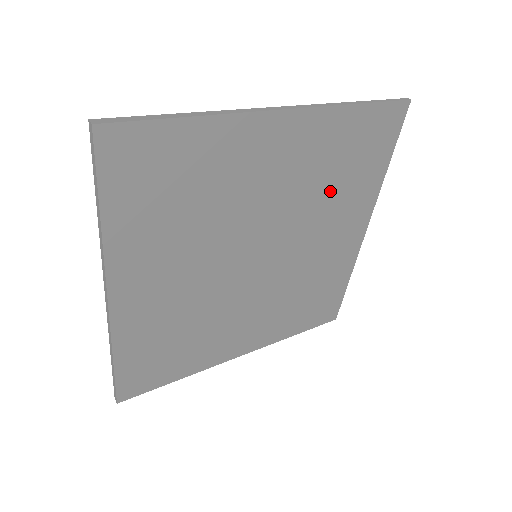
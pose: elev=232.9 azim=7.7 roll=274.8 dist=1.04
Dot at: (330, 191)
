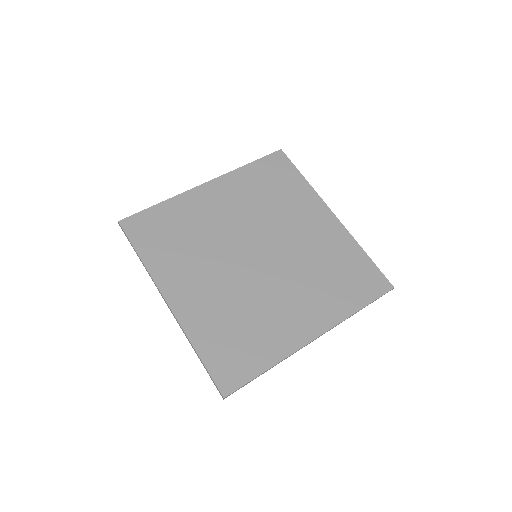
Dot at: (274, 204)
